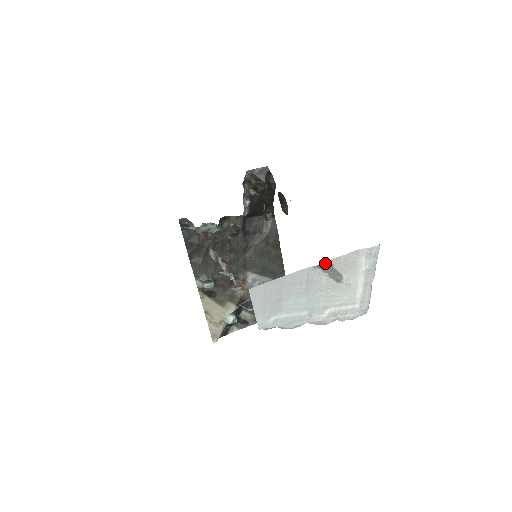
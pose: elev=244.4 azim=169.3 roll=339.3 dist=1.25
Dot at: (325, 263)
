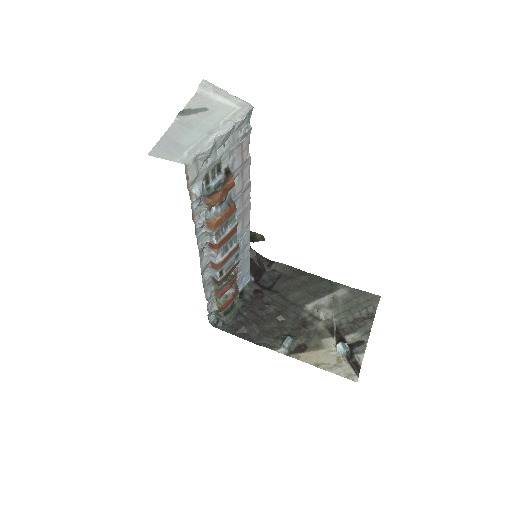
Dot at: (183, 112)
